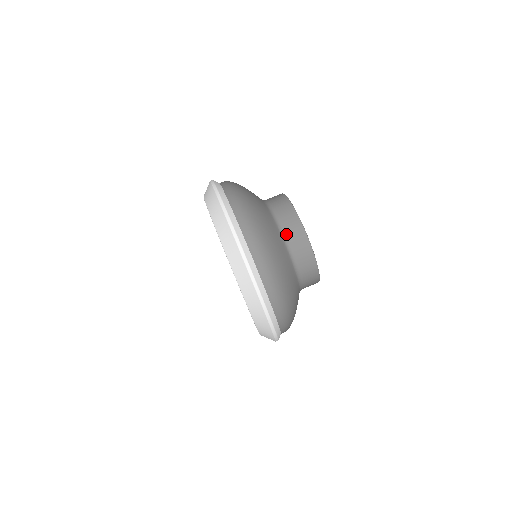
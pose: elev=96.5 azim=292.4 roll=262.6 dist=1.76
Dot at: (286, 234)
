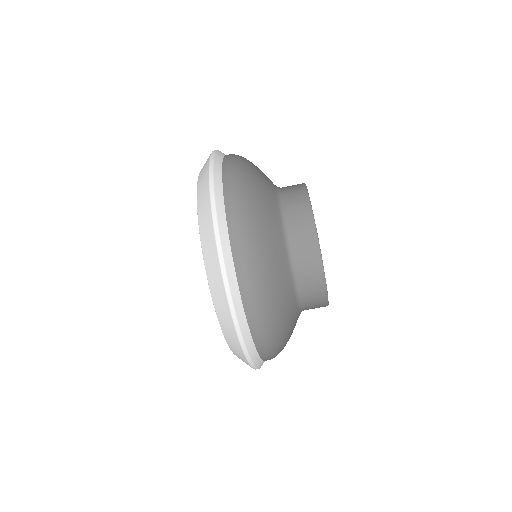
Dot at: (292, 238)
